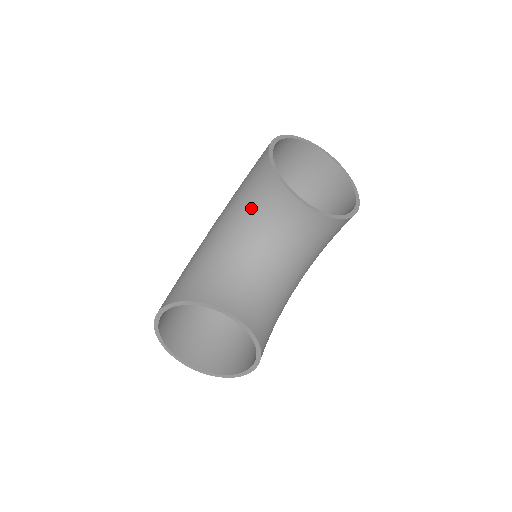
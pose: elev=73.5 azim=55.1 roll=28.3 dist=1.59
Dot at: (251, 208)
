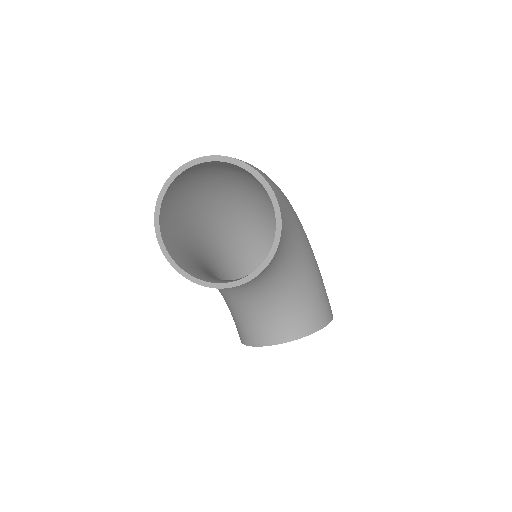
Dot at: occluded
